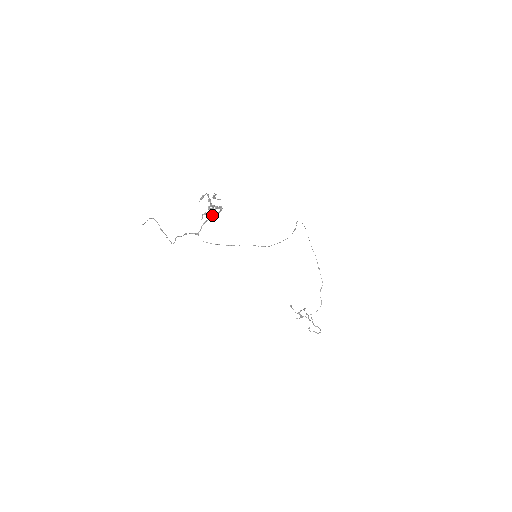
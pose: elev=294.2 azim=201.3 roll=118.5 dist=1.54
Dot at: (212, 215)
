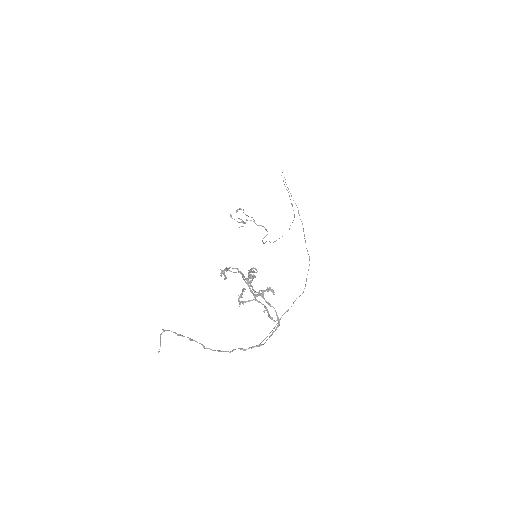
Dot at: occluded
